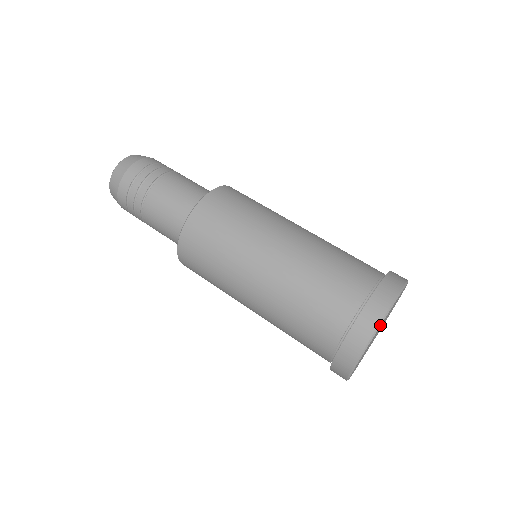
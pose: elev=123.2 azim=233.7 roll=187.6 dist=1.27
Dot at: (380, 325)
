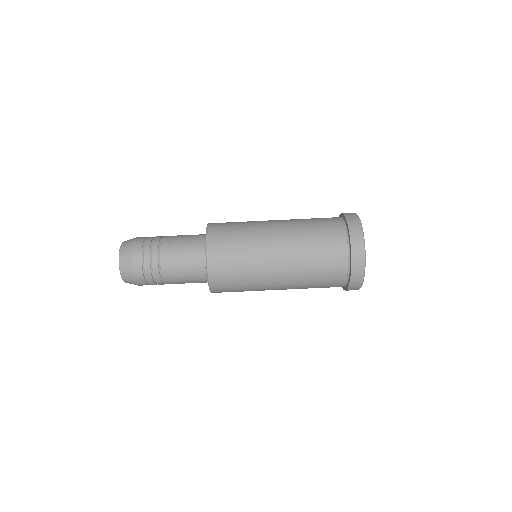
Dot at: occluded
